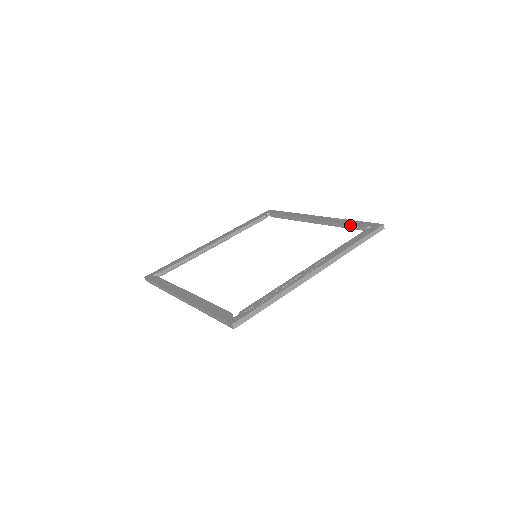
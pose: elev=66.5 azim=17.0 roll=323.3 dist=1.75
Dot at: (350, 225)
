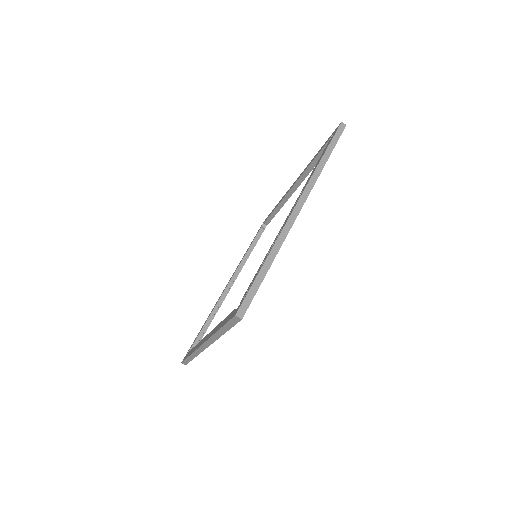
Dot at: (318, 155)
